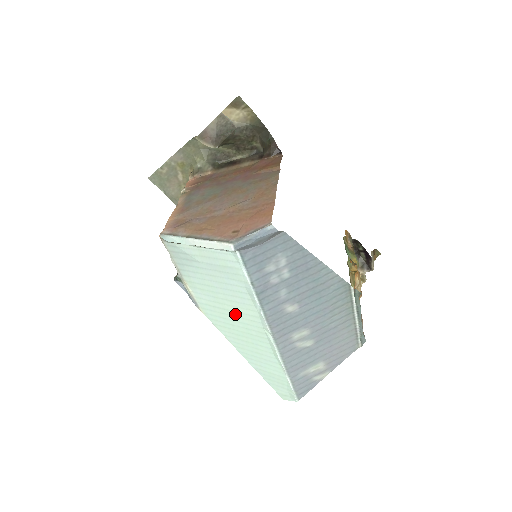
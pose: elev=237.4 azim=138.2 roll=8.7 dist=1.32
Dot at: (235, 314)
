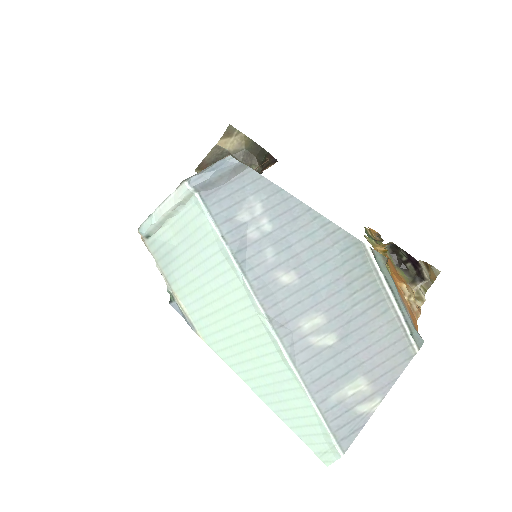
Dot at: (227, 312)
